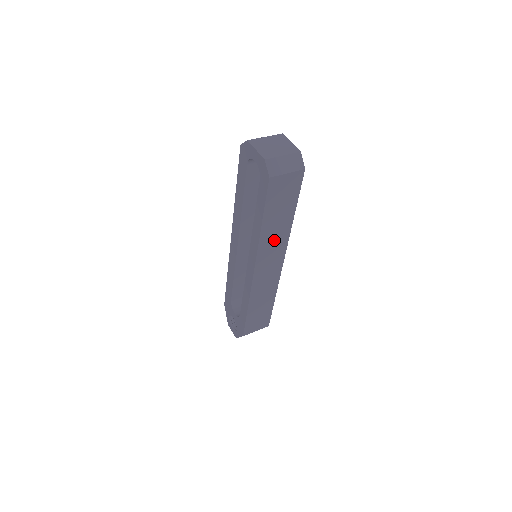
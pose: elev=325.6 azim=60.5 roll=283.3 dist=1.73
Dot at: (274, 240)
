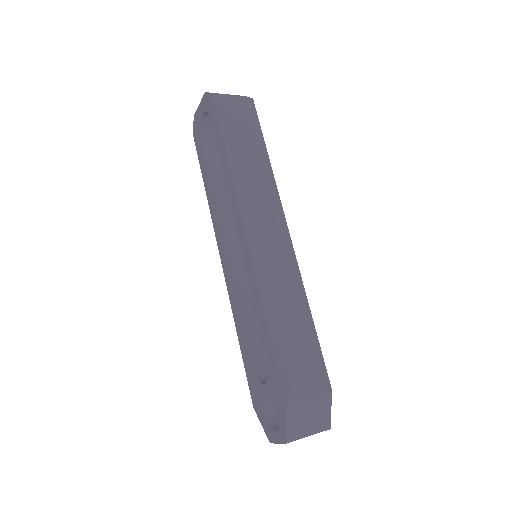
Dot at: (255, 185)
